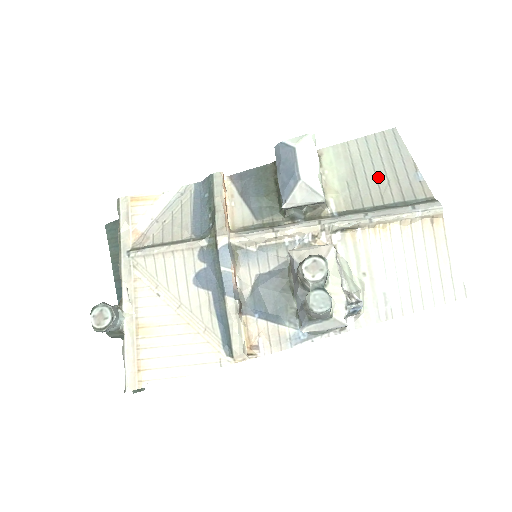
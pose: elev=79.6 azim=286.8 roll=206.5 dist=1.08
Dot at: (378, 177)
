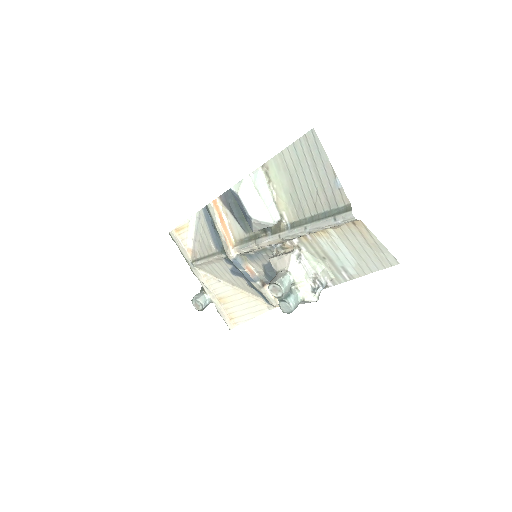
Dot at: (309, 187)
